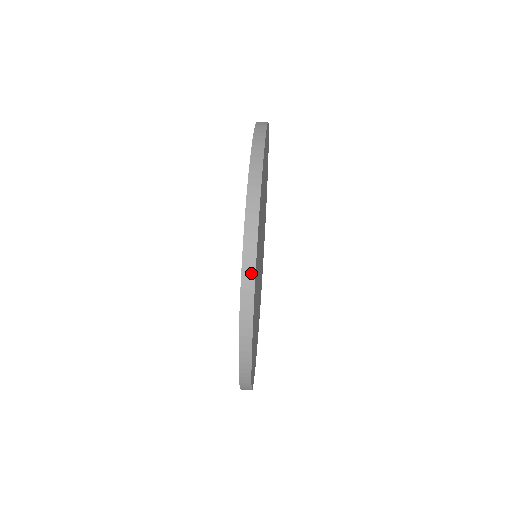
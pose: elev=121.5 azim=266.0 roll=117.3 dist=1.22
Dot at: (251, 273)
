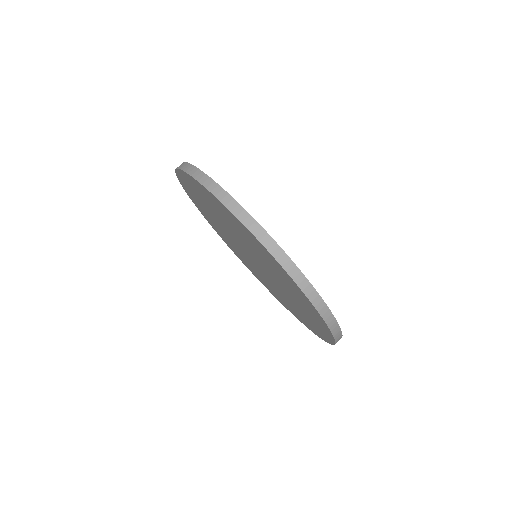
Dot at: occluded
